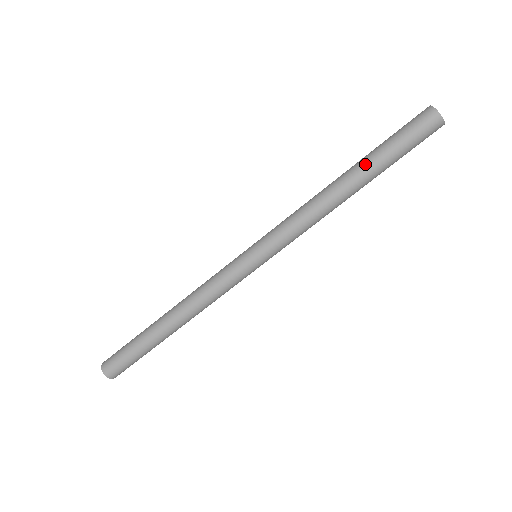
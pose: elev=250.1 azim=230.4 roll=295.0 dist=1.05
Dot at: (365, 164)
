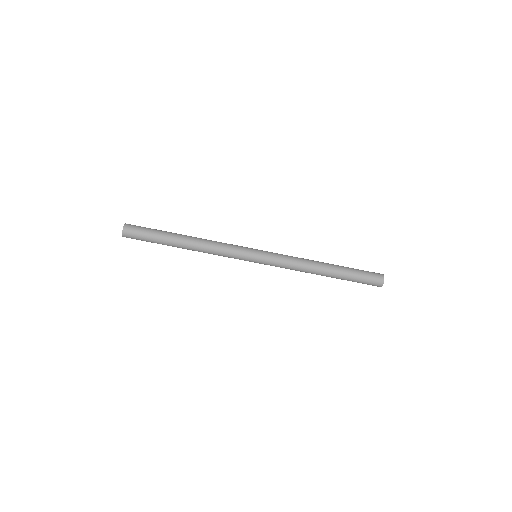
Dot at: (340, 270)
